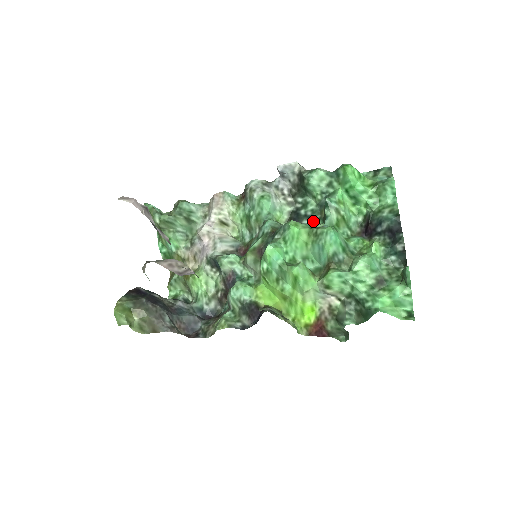
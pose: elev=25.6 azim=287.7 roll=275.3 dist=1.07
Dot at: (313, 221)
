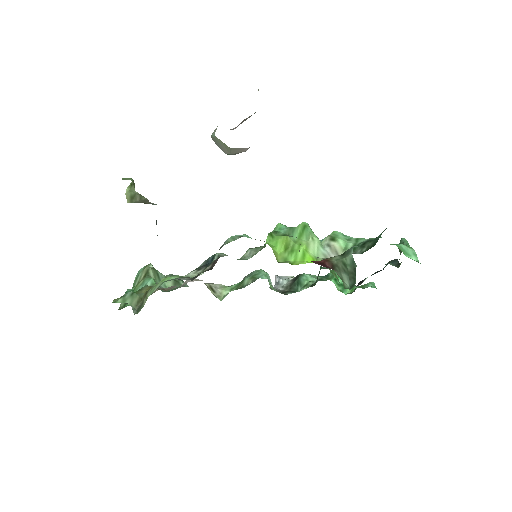
Dot at: occluded
